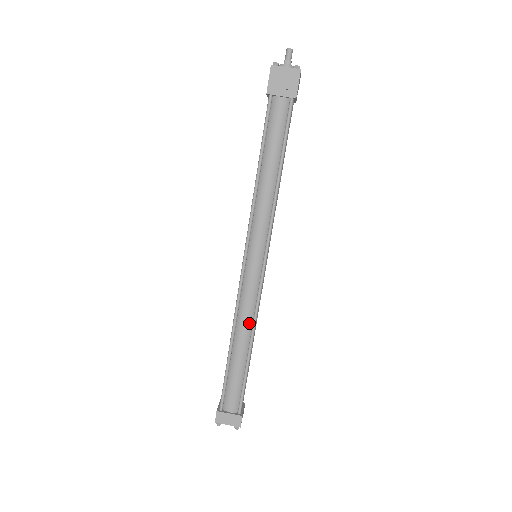
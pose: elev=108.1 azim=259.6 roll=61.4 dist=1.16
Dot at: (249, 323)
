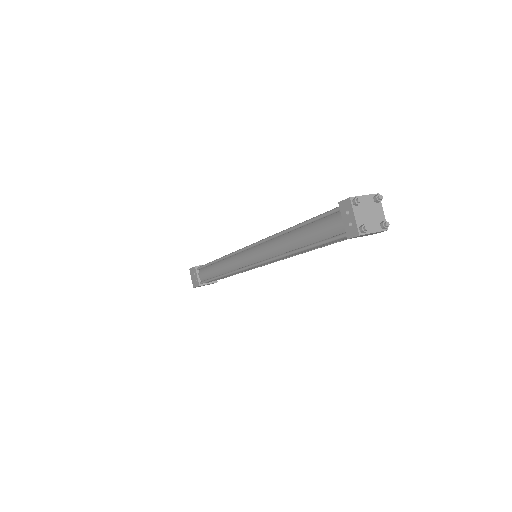
Dot at: occluded
